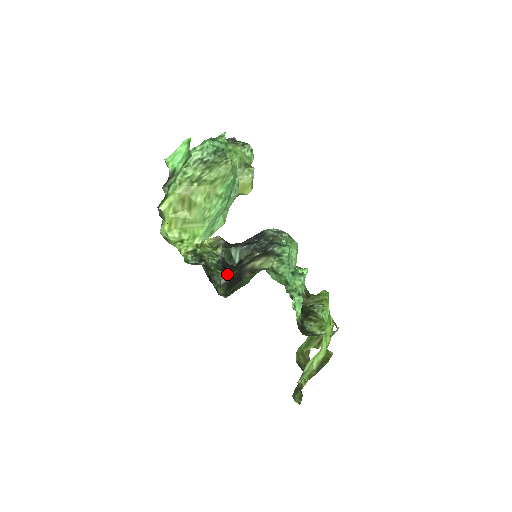
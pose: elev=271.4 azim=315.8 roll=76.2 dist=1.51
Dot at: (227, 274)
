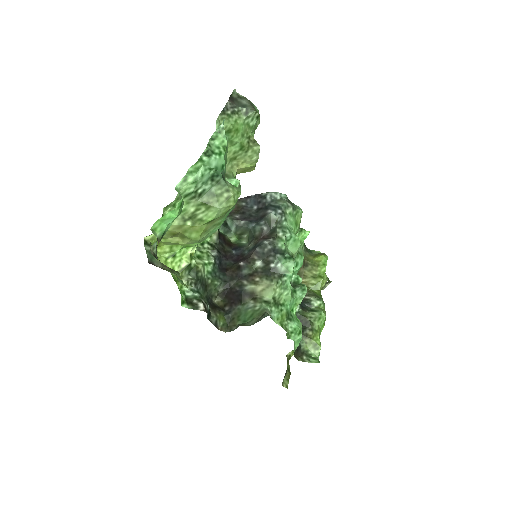
Dot at: (225, 283)
